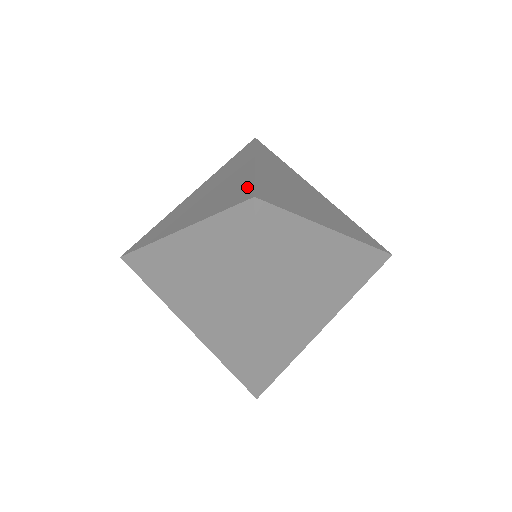
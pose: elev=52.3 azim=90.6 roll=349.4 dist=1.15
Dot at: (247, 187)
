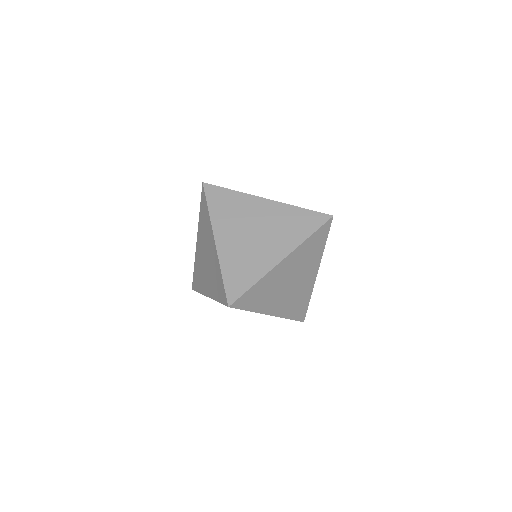
Dot at: (222, 286)
